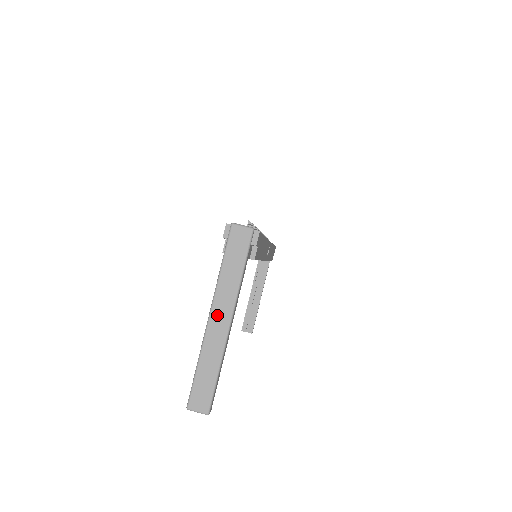
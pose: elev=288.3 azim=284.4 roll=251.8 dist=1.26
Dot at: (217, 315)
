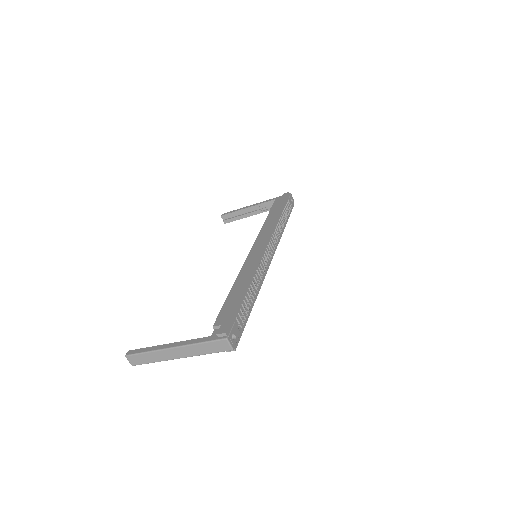
Dot at: (177, 351)
